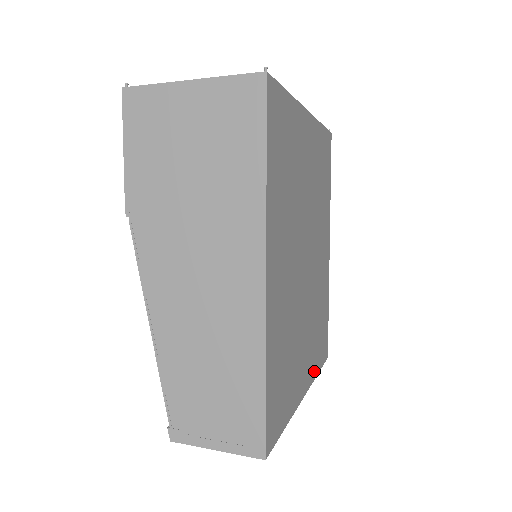
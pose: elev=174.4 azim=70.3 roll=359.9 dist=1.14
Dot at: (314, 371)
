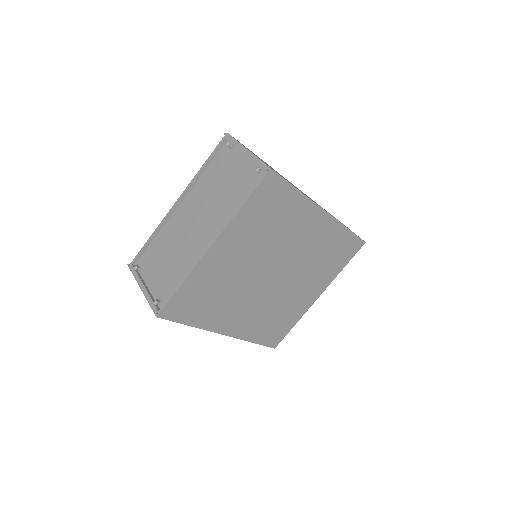
Dot at: (332, 276)
